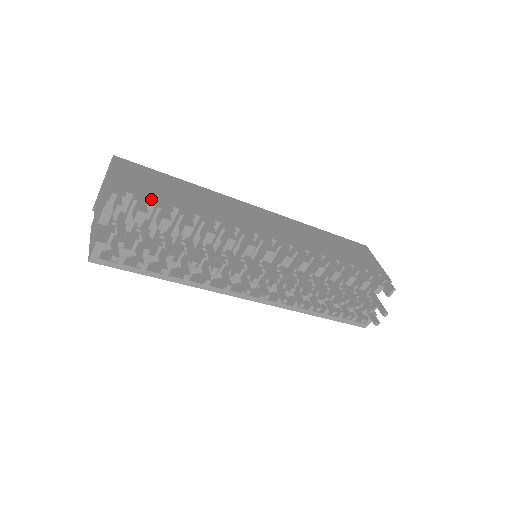
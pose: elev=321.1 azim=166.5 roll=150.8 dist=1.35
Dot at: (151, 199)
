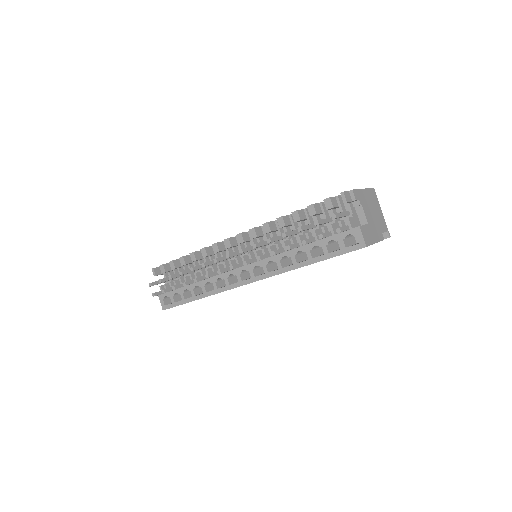
Dot at: occluded
